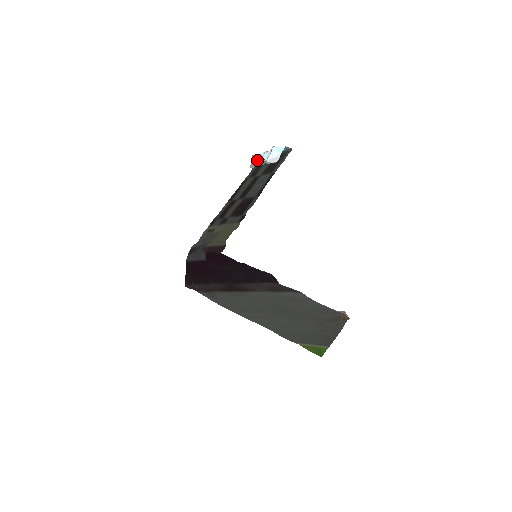
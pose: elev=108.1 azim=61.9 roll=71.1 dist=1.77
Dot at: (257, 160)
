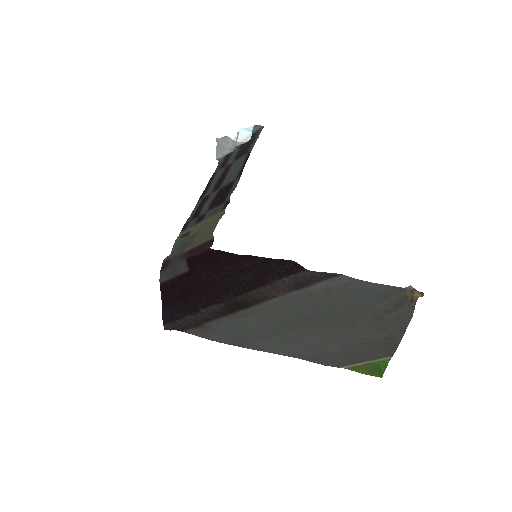
Dot at: (223, 145)
